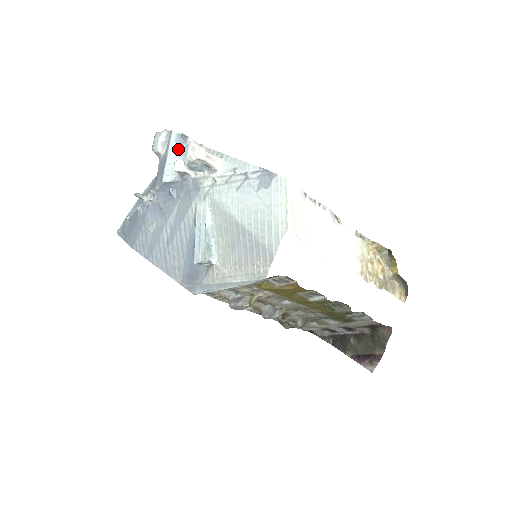
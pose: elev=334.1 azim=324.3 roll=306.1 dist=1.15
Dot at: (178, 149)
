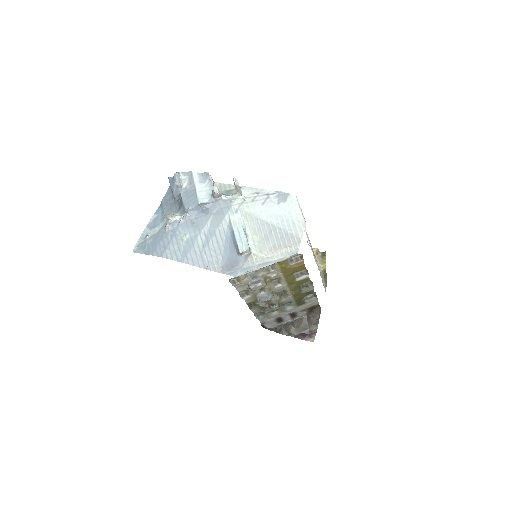
Dot at: (203, 182)
